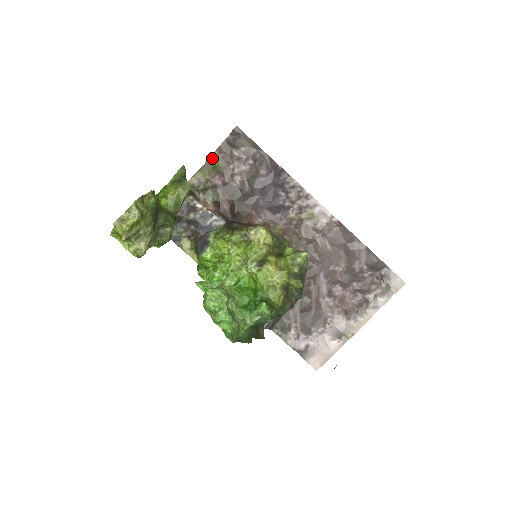
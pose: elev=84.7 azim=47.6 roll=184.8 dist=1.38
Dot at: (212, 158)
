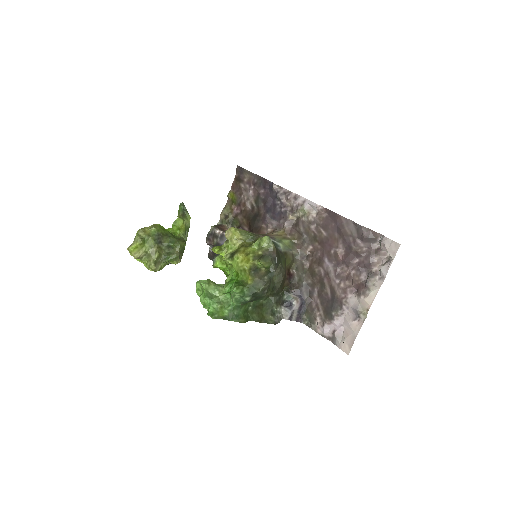
Dot at: (230, 196)
